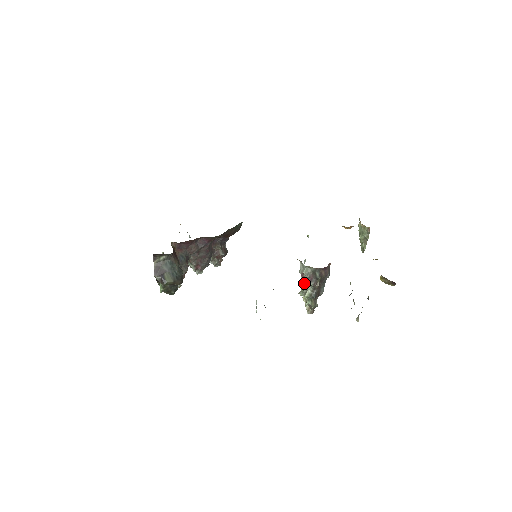
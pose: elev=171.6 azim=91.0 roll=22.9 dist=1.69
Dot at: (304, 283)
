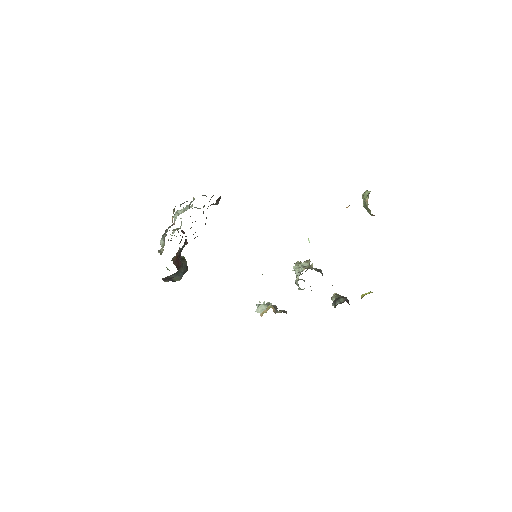
Dot at: occluded
